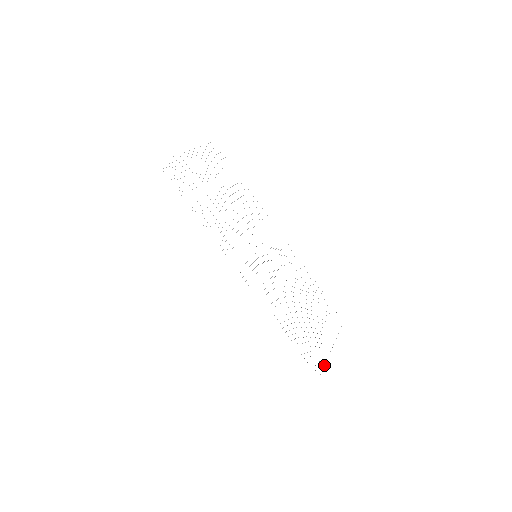
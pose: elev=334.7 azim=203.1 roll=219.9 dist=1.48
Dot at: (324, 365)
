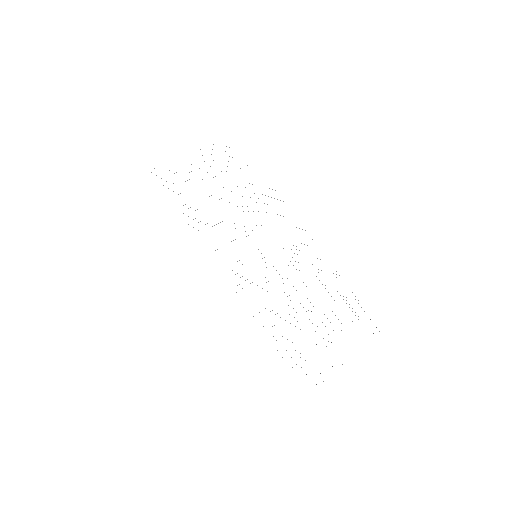
Dot at: occluded
